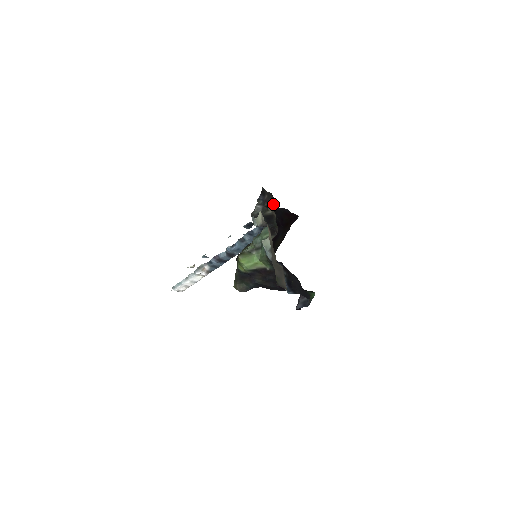
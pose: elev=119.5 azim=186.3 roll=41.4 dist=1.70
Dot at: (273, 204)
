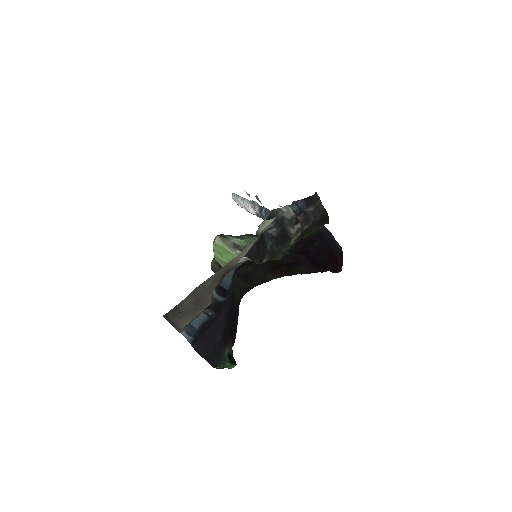
Dot at: (309, 226)
